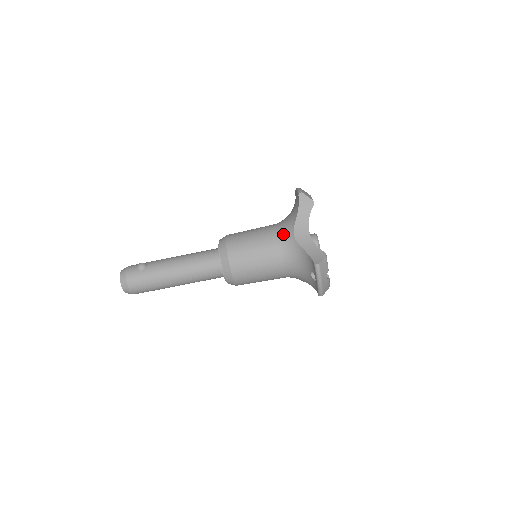
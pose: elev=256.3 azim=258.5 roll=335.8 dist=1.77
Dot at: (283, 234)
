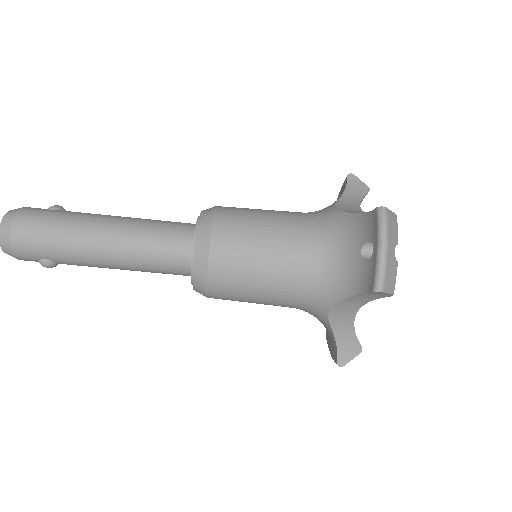
Dot at: (315, 211)
